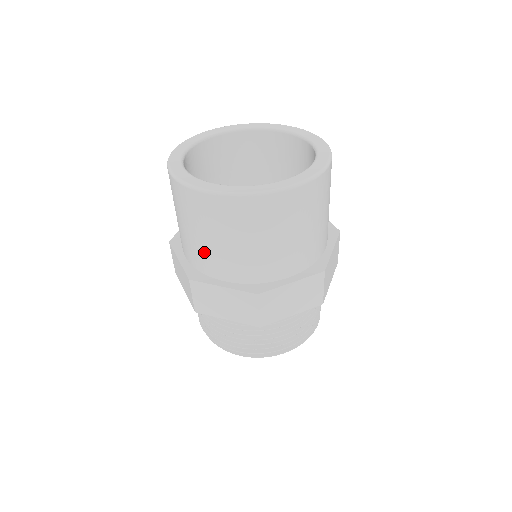
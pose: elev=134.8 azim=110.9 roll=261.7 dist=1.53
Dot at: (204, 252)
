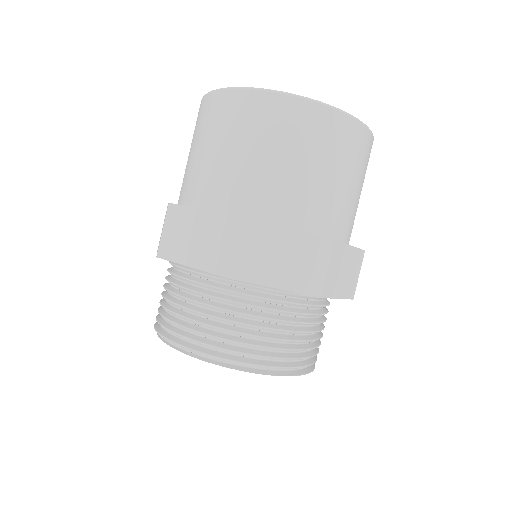
Dot at: (268, 183)
